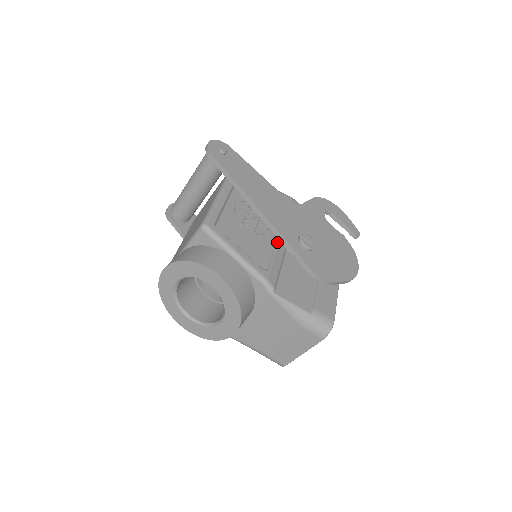
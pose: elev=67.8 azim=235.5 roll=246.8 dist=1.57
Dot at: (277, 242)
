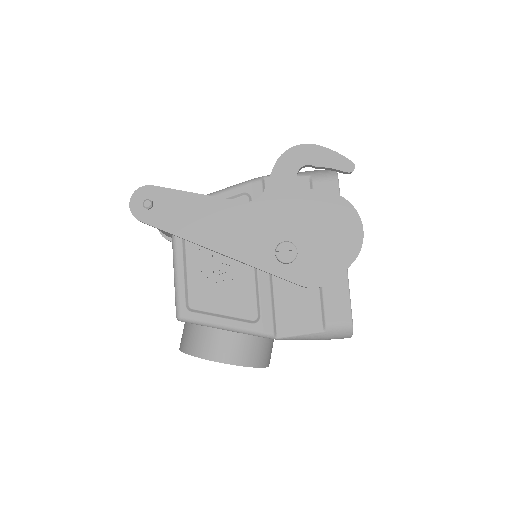
Dot at: (256, 272)
